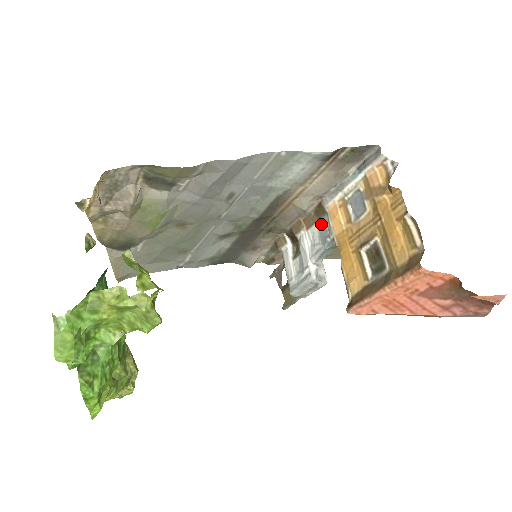
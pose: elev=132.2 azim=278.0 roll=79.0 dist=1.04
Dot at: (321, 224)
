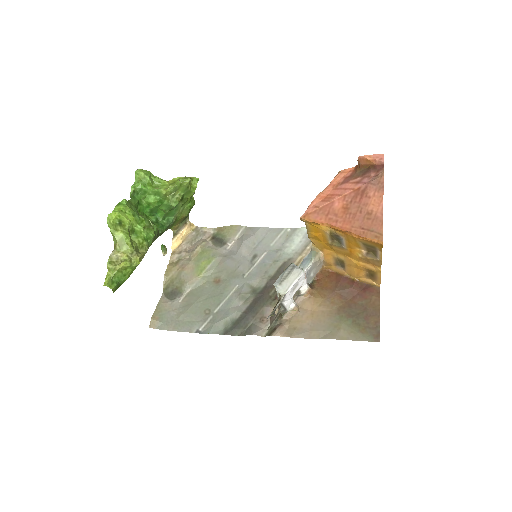
Dot at: occluded
